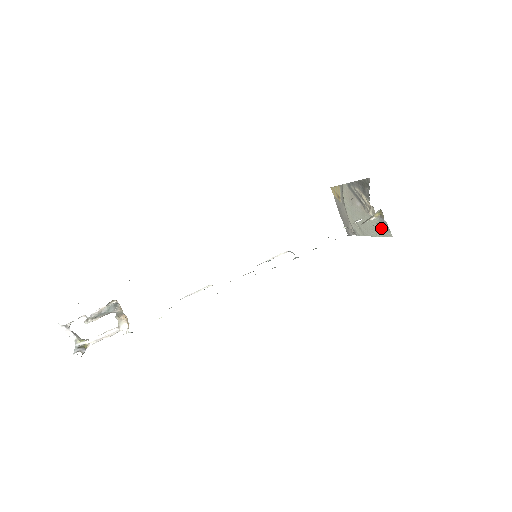
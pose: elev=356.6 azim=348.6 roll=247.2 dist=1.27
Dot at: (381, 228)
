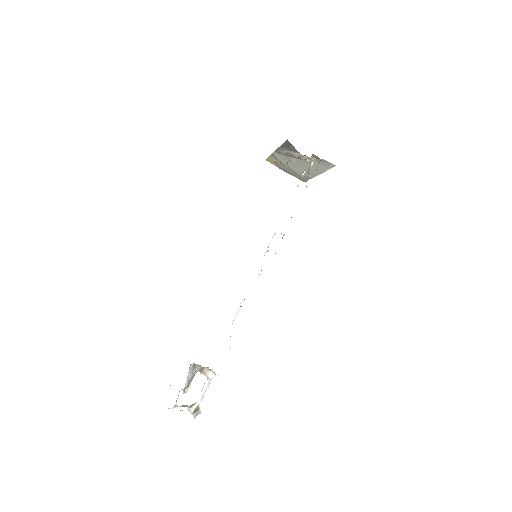
Dot at: (323, 165)
